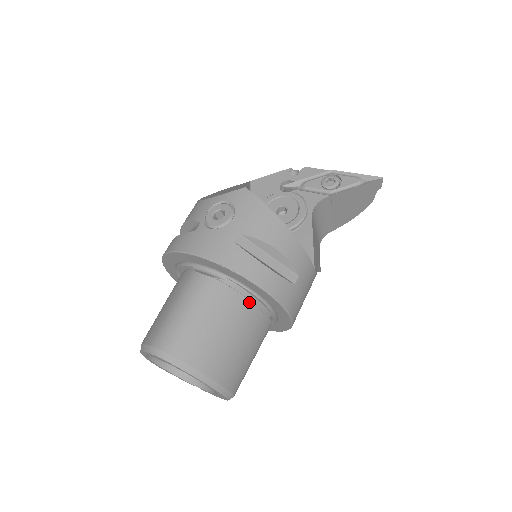
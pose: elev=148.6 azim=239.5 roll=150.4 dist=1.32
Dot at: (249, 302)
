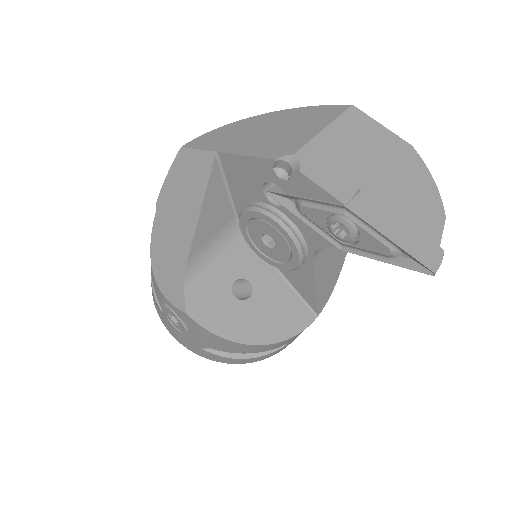
Dot at: occluded
